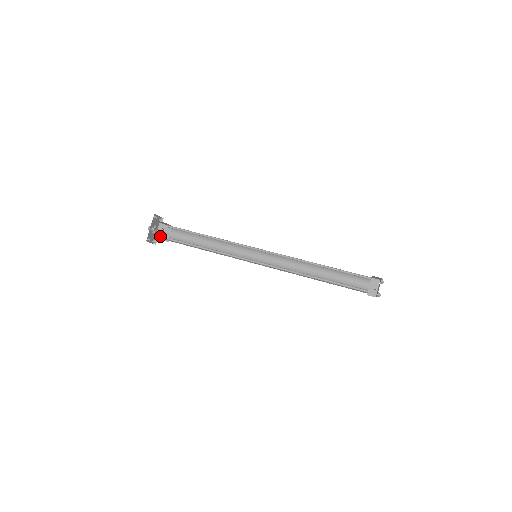
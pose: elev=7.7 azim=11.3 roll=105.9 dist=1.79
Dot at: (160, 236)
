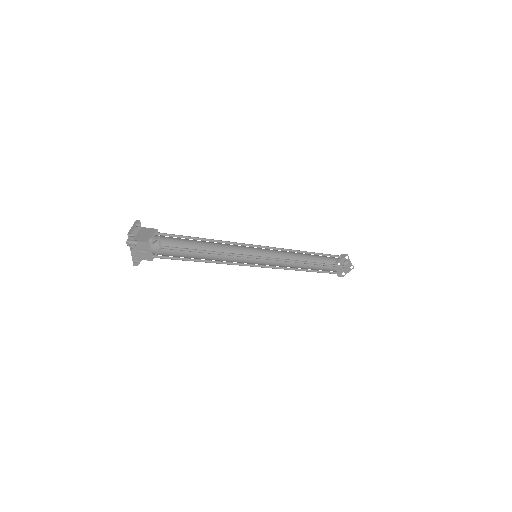
Dot at: (138, 255)
